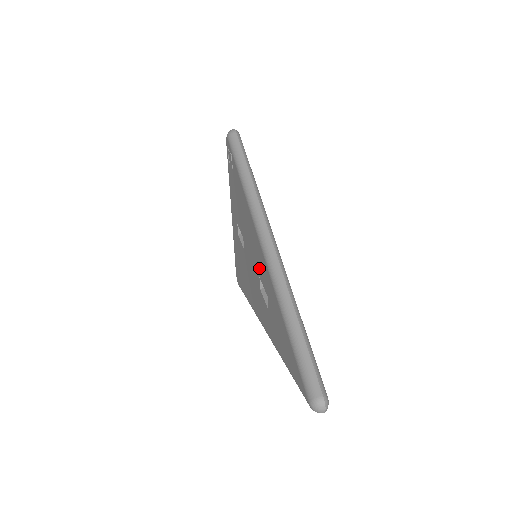
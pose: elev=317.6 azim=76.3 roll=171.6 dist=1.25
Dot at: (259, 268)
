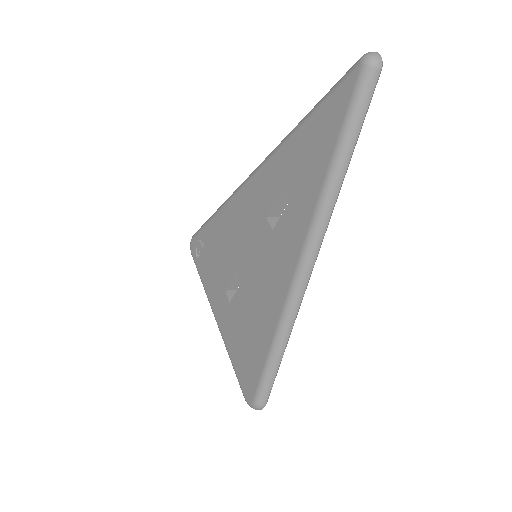
Dot at: (261, 207)
